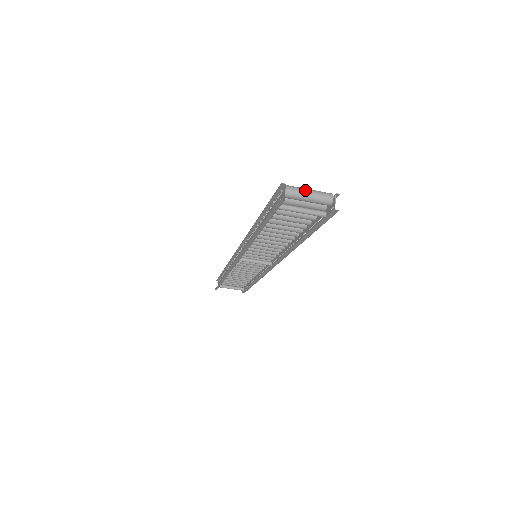
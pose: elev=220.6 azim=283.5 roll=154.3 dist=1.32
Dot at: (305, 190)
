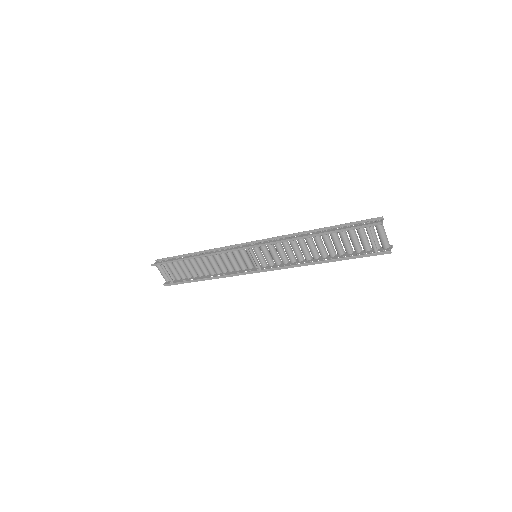
Dot at: occluded
